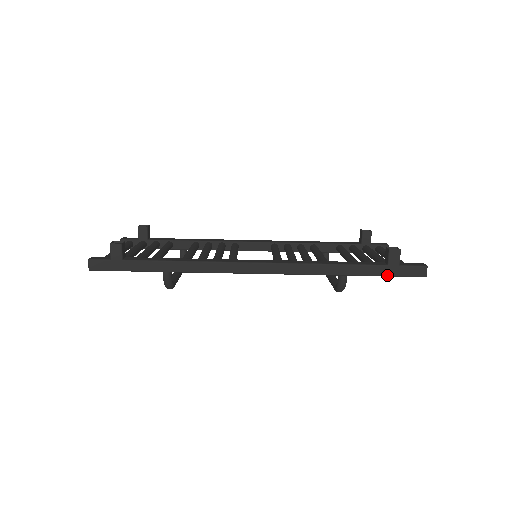
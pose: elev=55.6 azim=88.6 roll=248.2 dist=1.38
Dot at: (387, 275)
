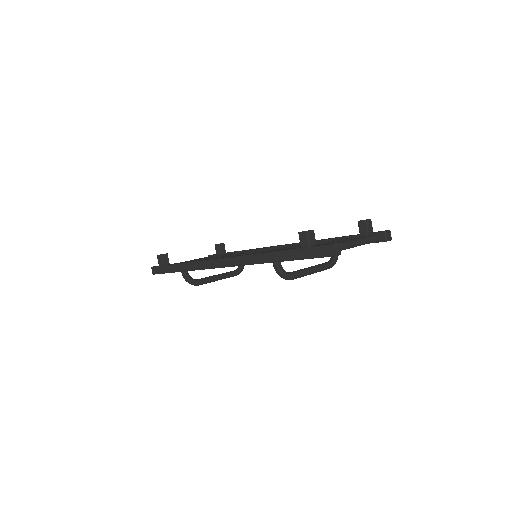
Dot at: (302, 258)
